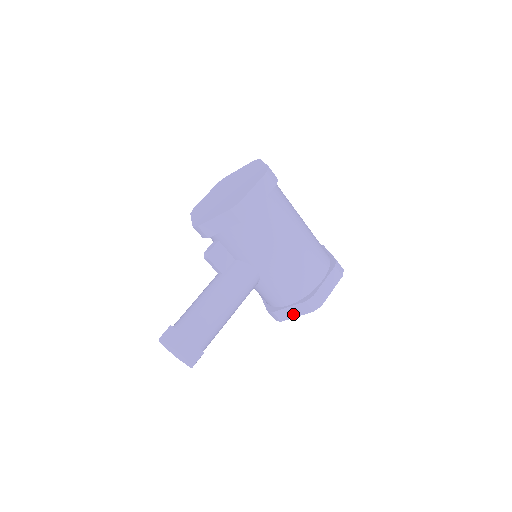
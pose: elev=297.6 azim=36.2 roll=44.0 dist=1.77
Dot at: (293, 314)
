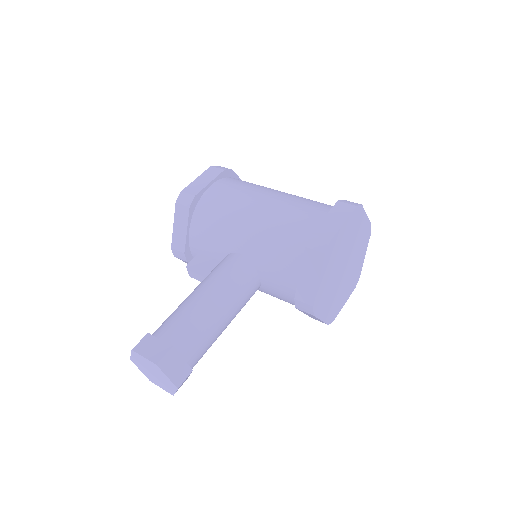
Dot at: (312, 281)
